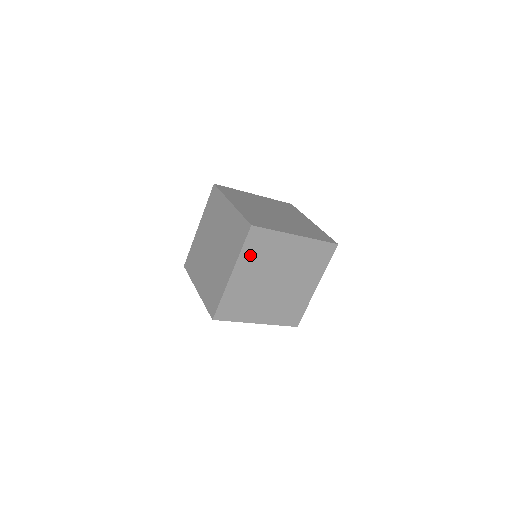
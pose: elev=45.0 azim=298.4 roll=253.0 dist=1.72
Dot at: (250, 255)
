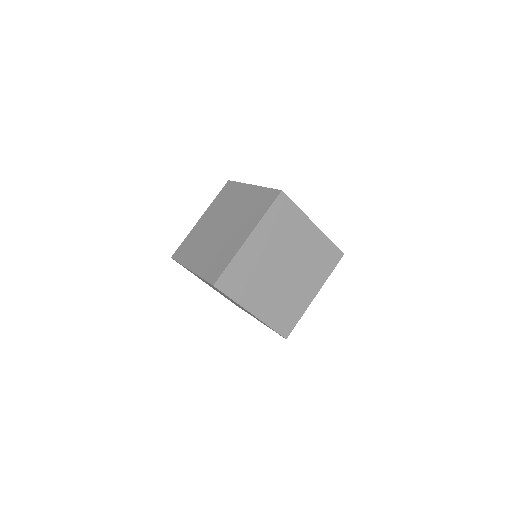
Dot at: (271, 224)
